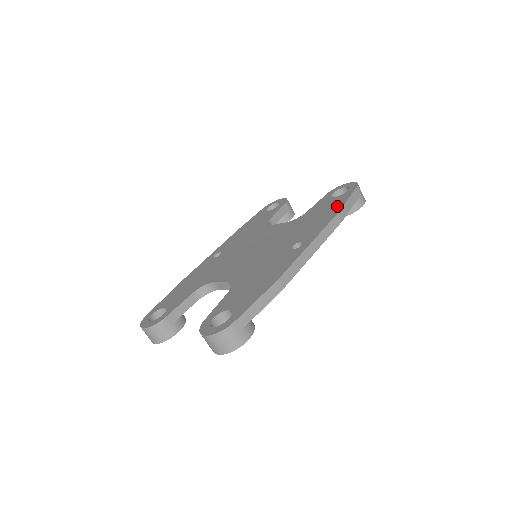
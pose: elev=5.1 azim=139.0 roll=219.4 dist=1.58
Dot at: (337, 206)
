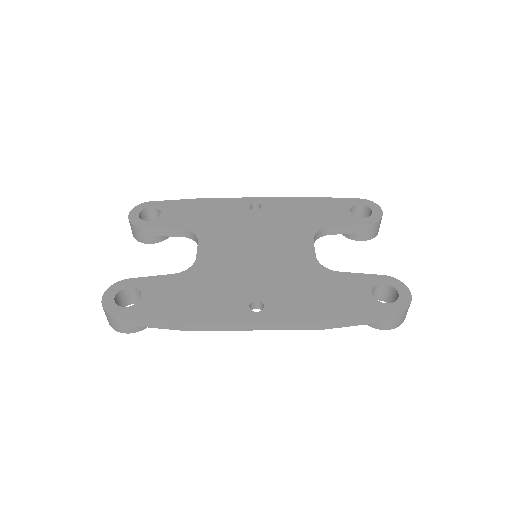
Dot at: (345, 311)
